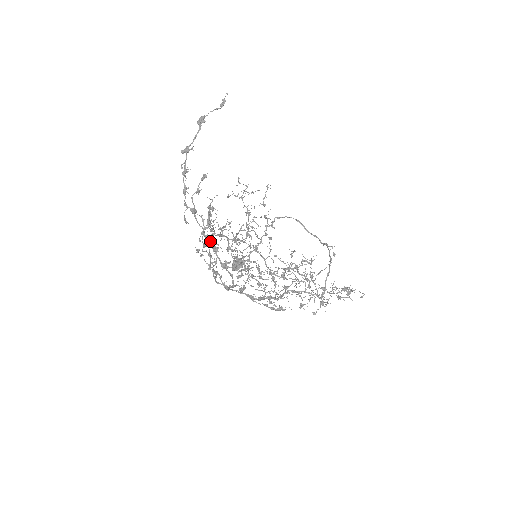
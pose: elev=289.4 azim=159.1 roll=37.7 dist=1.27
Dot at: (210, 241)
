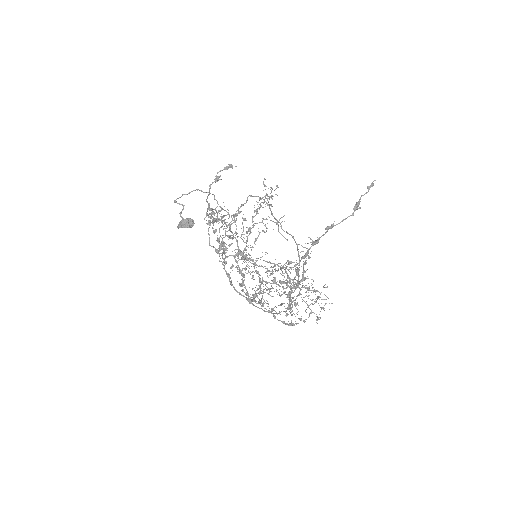
Dot at: (275, 278)
